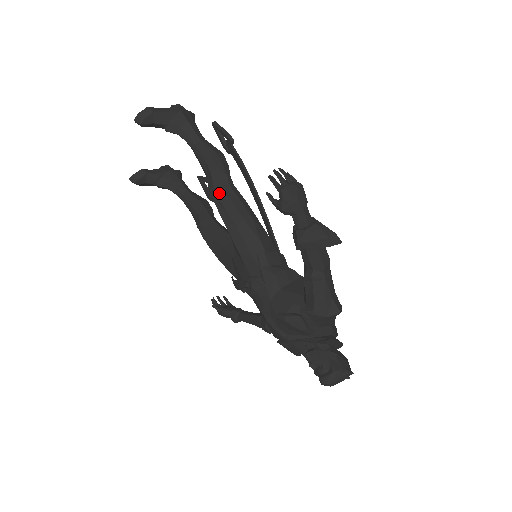
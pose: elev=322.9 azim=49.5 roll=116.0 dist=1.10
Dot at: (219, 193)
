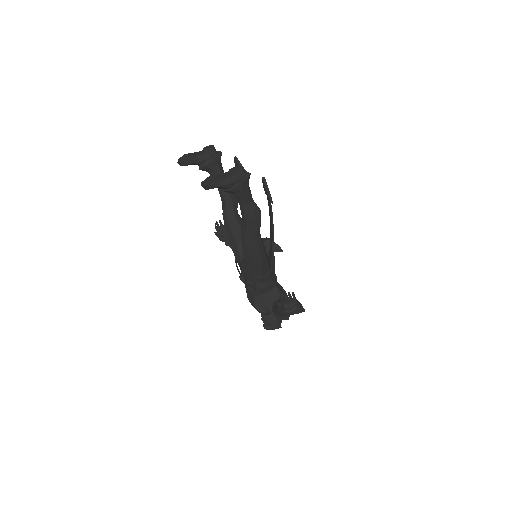
Dot at: (247, 242)
